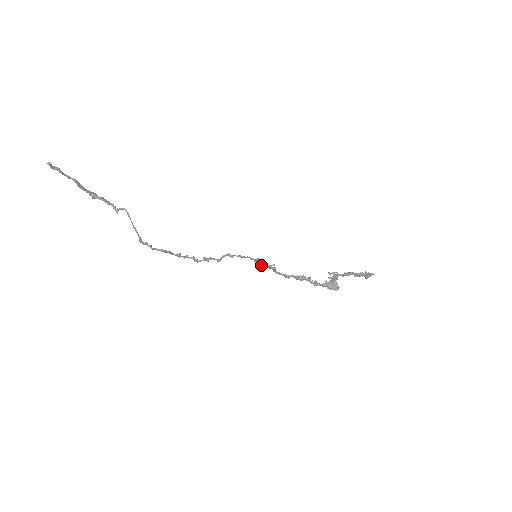
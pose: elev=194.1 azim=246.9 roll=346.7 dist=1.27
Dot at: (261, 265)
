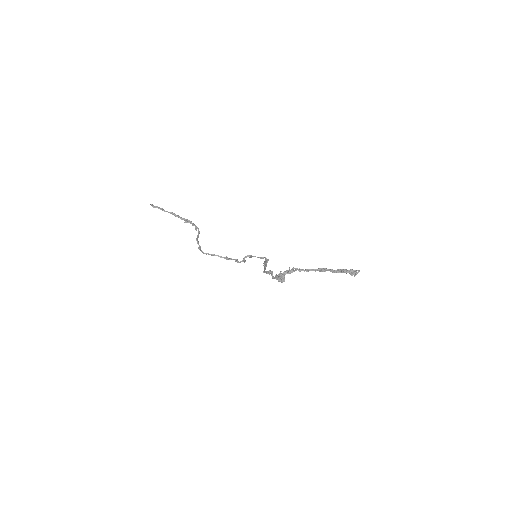
Dot at: occluded
